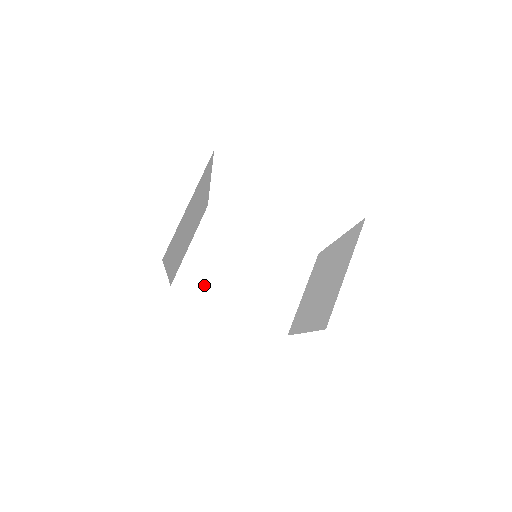
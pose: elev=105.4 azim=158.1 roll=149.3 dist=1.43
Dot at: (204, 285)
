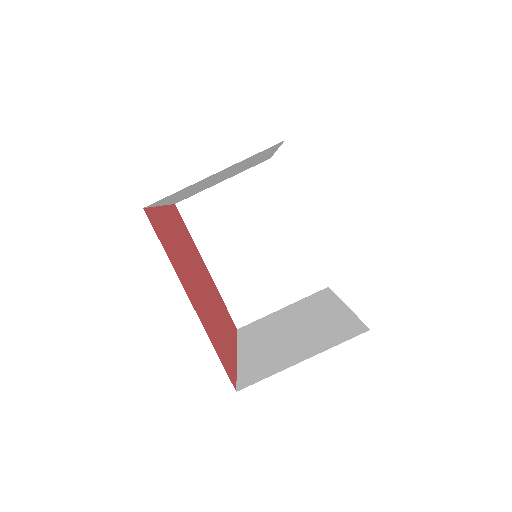
Dot at: (204, 228)
